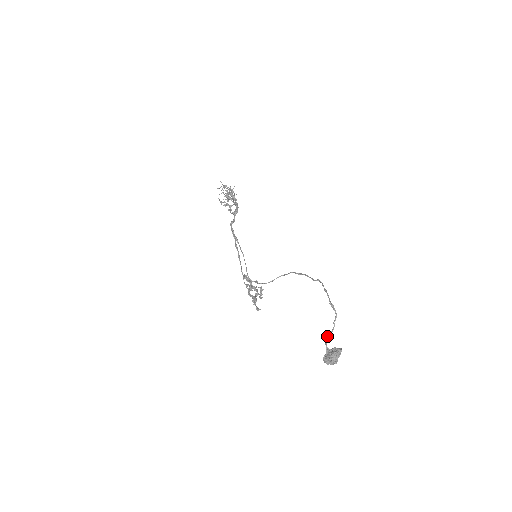
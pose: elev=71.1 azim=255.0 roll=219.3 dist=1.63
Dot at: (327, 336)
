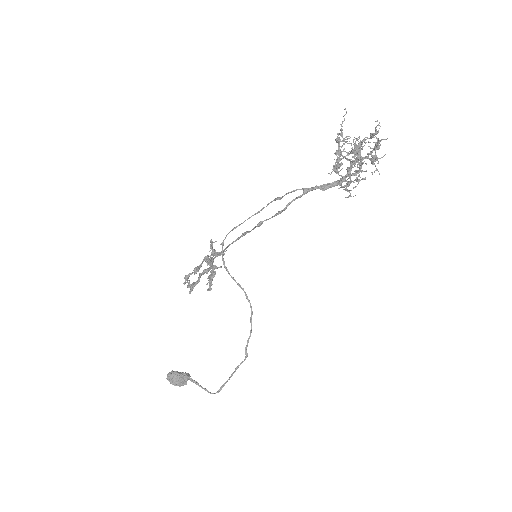
Dot at: (190, 380)
